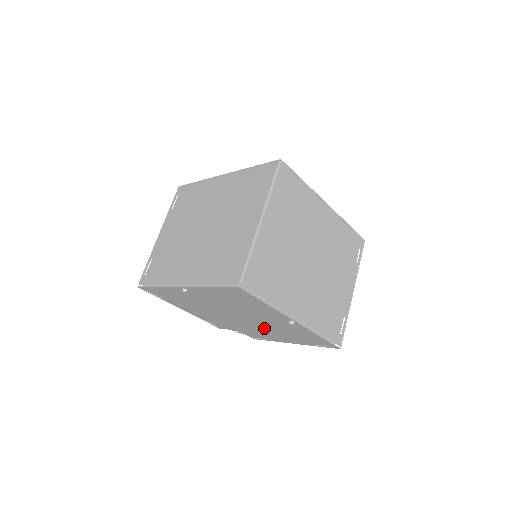
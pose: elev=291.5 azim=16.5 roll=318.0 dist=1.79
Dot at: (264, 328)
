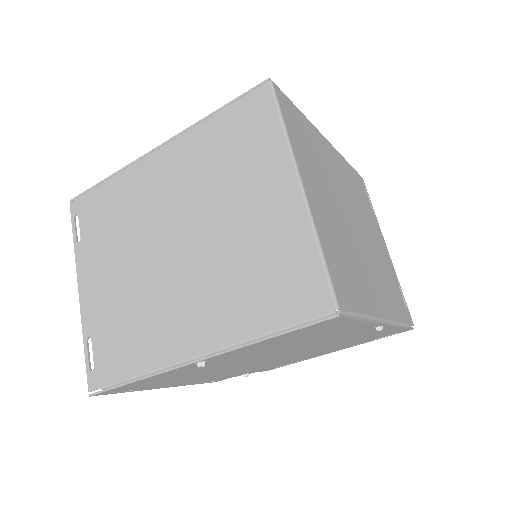
Dot at: (306, 353)
